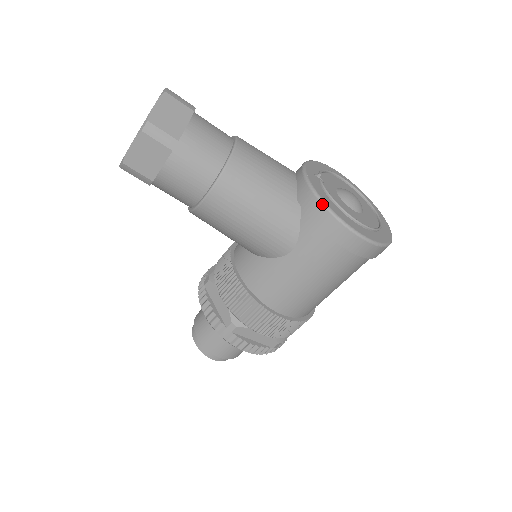
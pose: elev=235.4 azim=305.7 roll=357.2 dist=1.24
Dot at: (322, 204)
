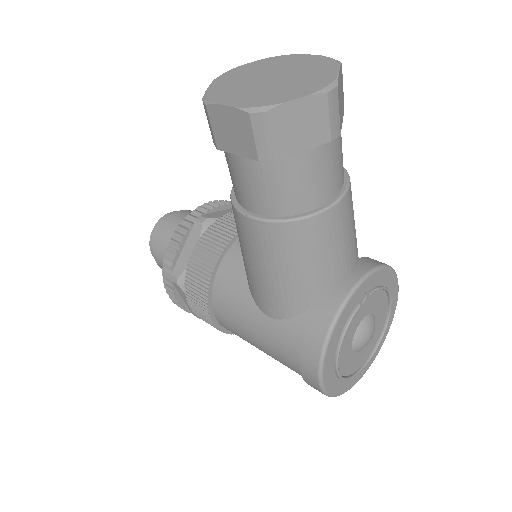
Dot at: (326, 337)
